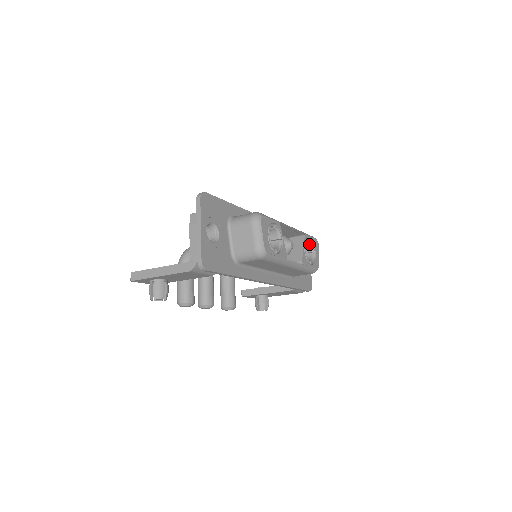
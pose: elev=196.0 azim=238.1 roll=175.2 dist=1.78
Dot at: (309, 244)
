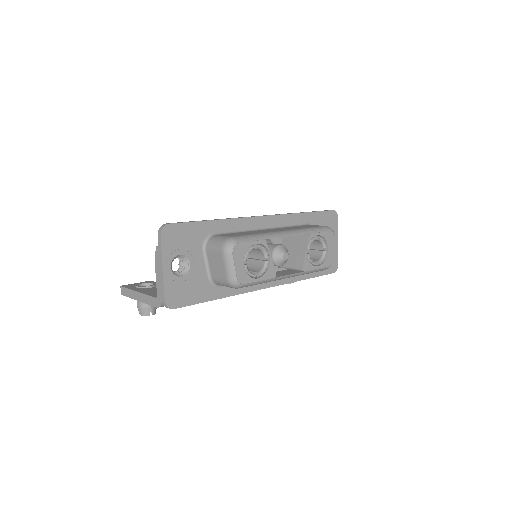
Dot at: (319, 240)
